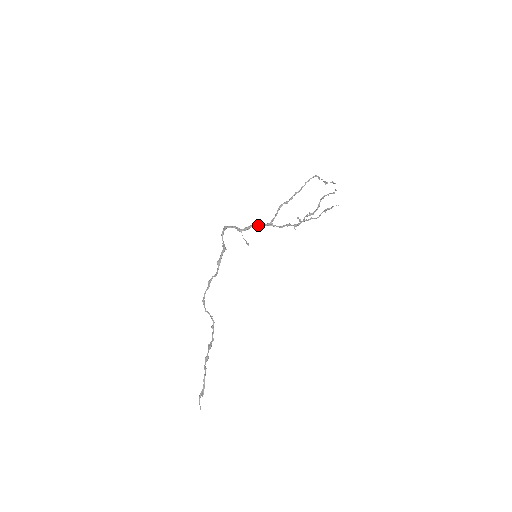
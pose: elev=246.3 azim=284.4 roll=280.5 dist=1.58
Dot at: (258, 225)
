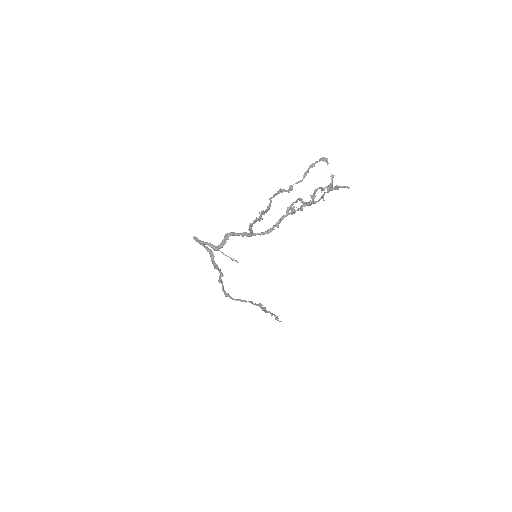
Dot at: (235, 235)
